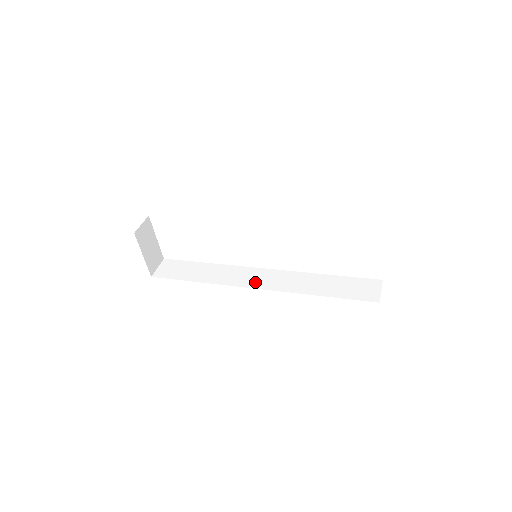
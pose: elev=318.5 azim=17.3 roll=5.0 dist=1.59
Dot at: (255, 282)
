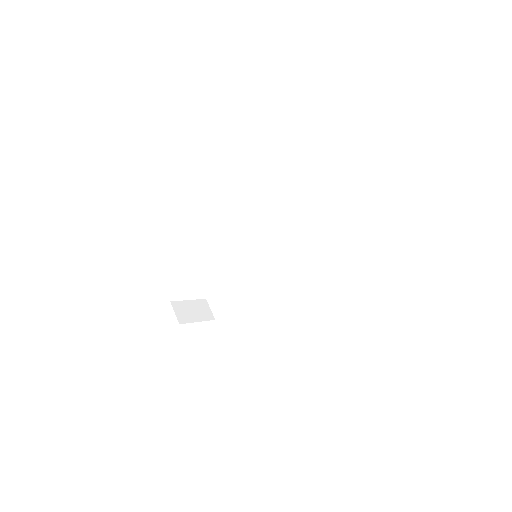
Dot at: (273, 263)
